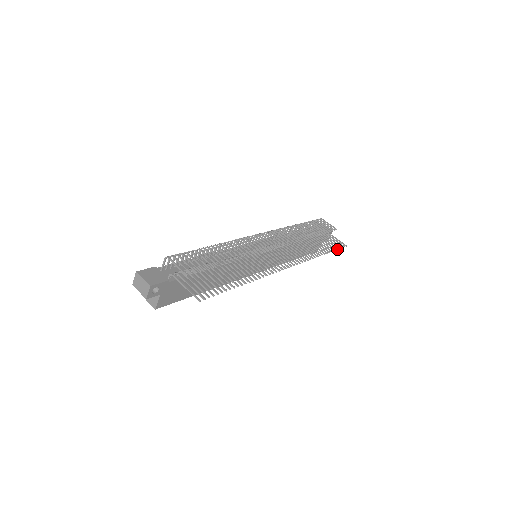
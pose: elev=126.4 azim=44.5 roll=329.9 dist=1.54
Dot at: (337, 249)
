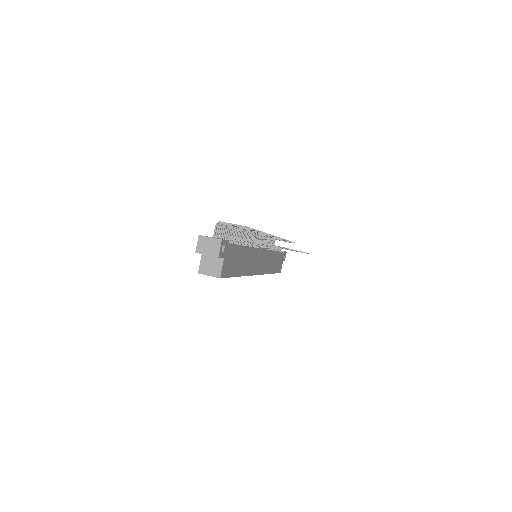
Dot at: occluded
